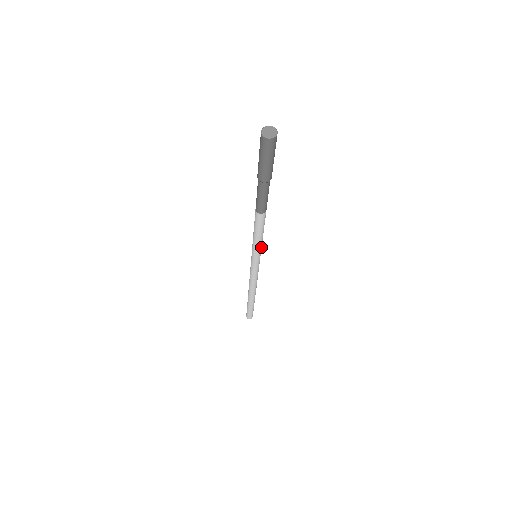
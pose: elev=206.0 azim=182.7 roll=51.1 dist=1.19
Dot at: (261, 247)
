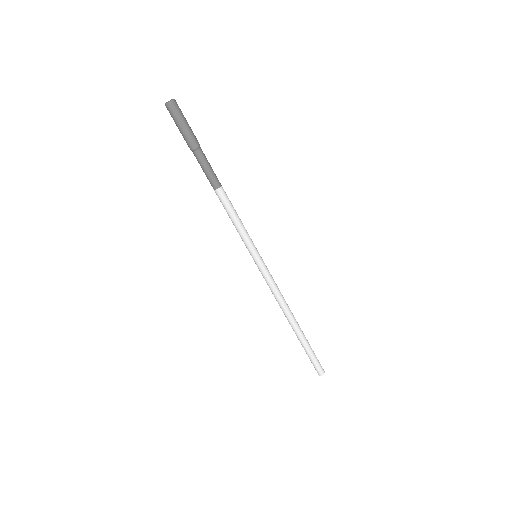
Dot at: (249, 239)
